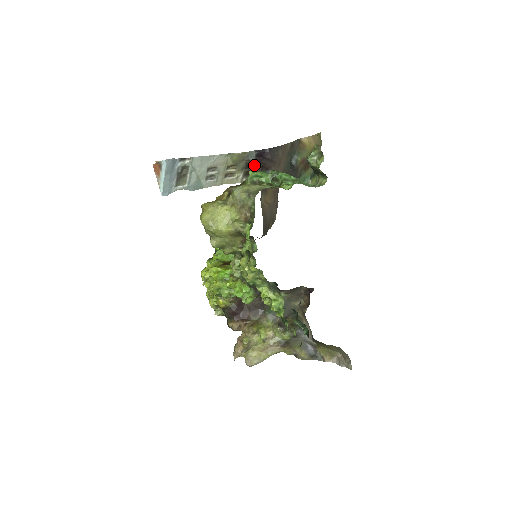
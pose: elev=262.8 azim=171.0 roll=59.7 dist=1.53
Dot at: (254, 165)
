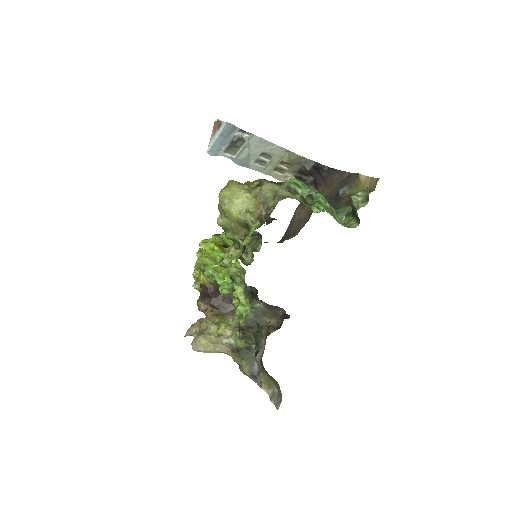
Dot at: (307, 174)
